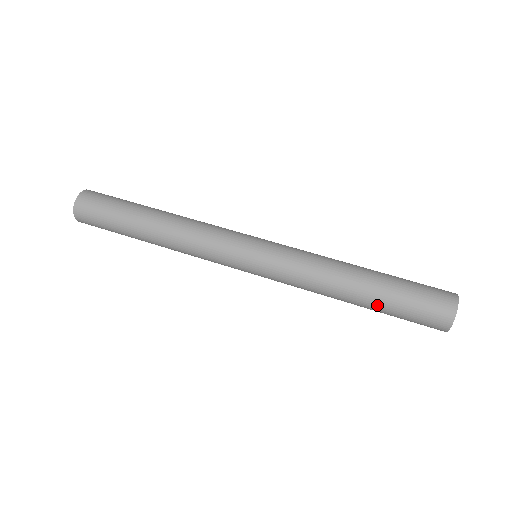
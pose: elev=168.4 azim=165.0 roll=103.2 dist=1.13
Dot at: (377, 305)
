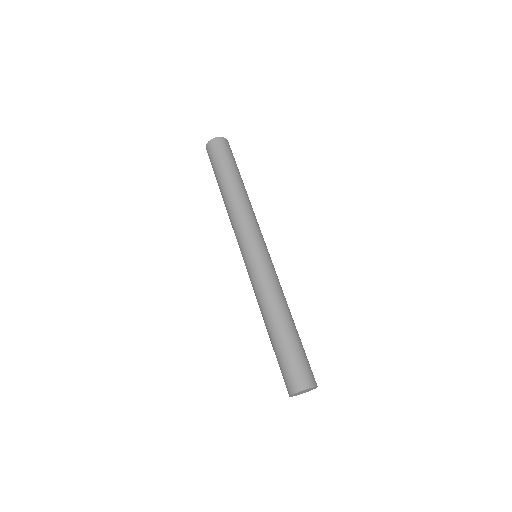
Dot at: (272, 346)
